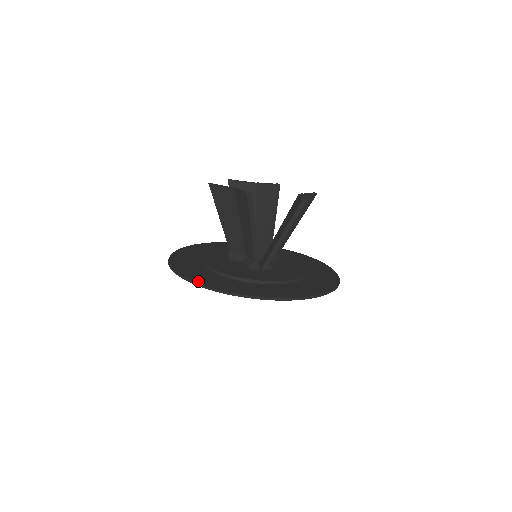
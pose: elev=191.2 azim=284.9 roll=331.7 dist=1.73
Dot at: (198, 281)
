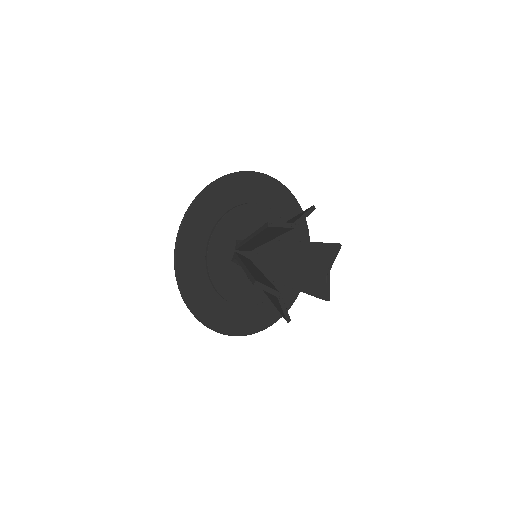
Dot at: (211, 325)
